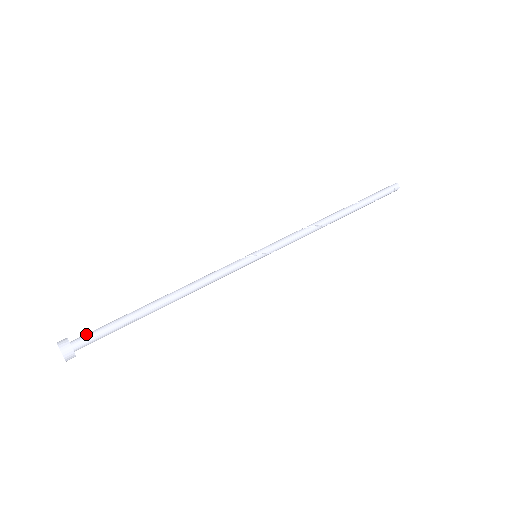
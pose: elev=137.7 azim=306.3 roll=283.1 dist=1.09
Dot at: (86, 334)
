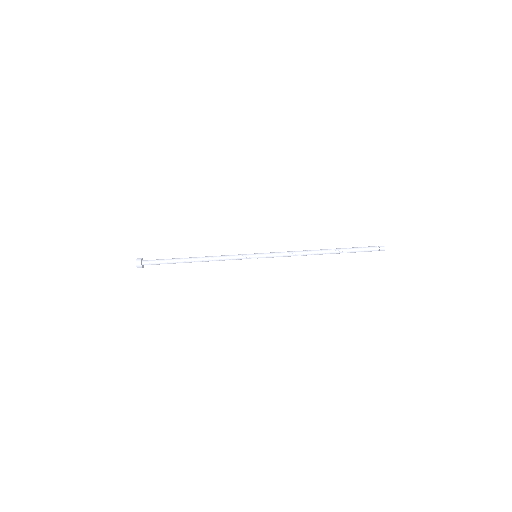
Dot at: (151, 263)
